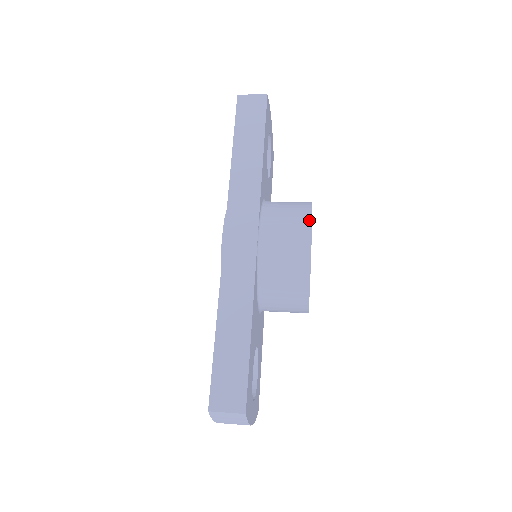
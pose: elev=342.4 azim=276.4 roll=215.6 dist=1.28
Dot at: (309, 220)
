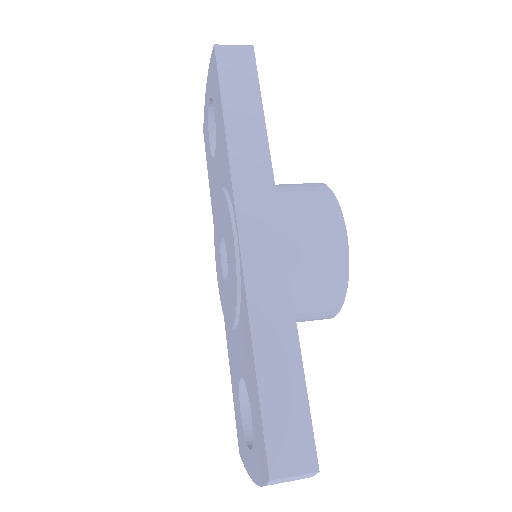
Dot at: (336, 205)
